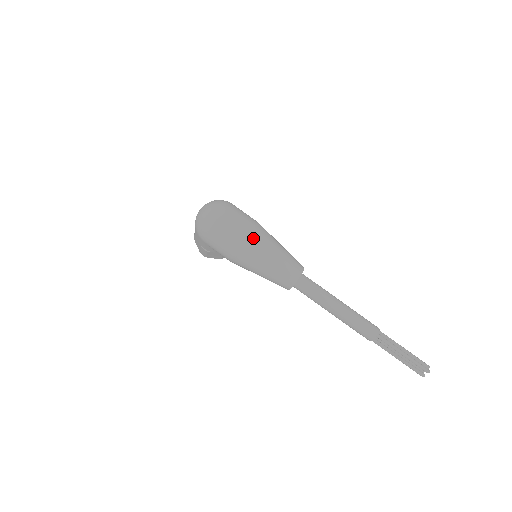
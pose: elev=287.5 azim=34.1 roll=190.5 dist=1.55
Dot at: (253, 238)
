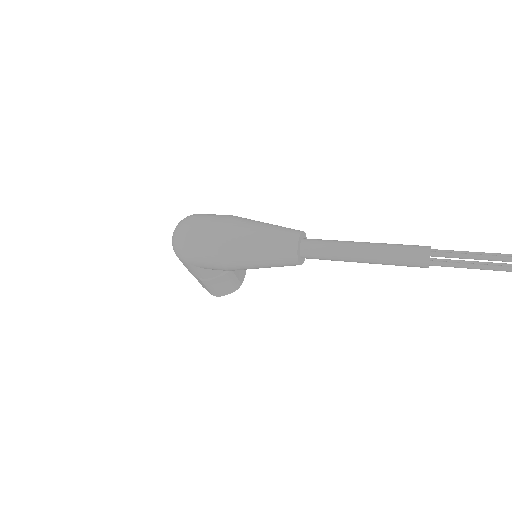
Dot at: (228, 226)
